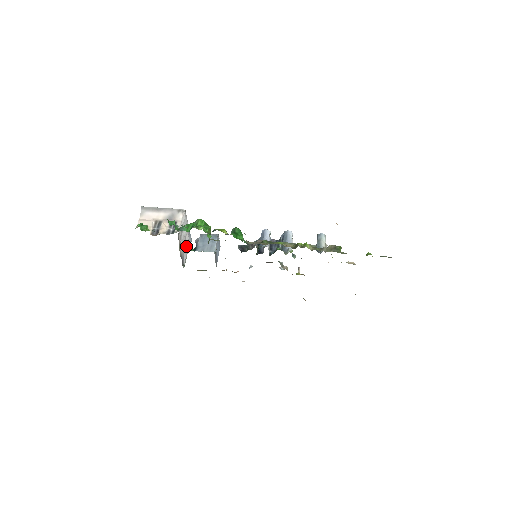
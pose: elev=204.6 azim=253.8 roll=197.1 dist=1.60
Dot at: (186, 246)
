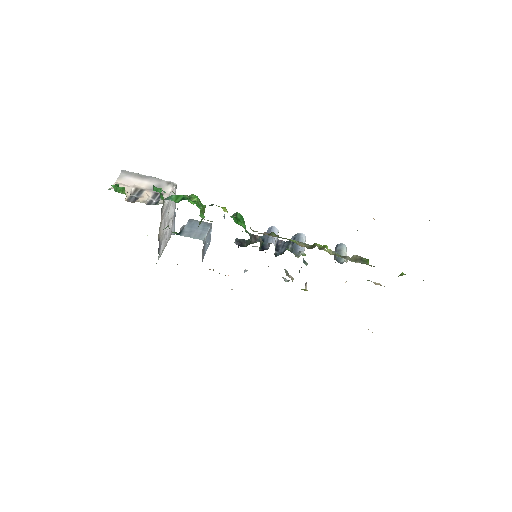
Dot at: occluded
